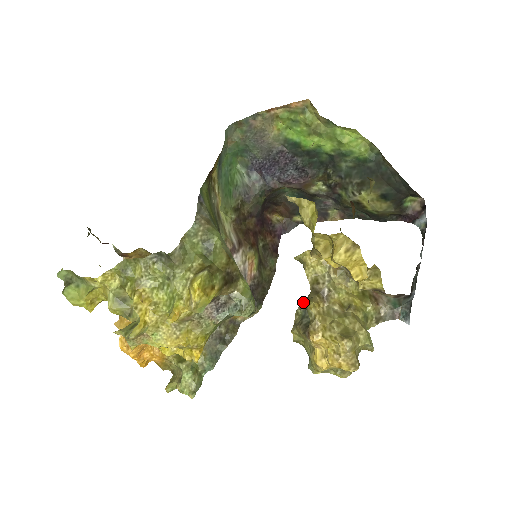
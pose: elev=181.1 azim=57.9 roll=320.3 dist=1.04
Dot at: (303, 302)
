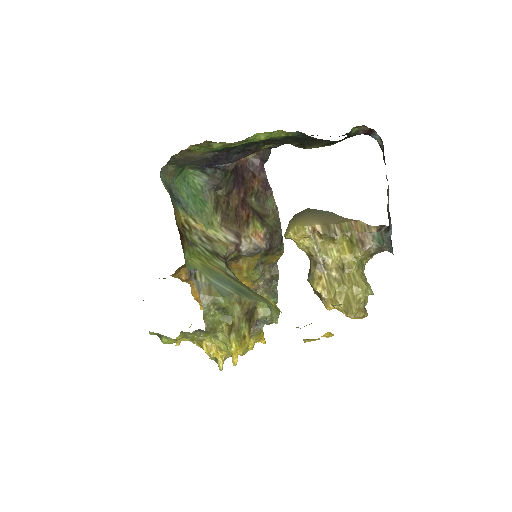
Dot at: occluded
